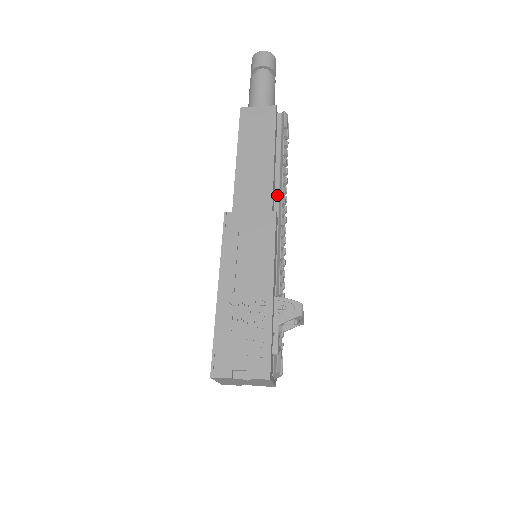
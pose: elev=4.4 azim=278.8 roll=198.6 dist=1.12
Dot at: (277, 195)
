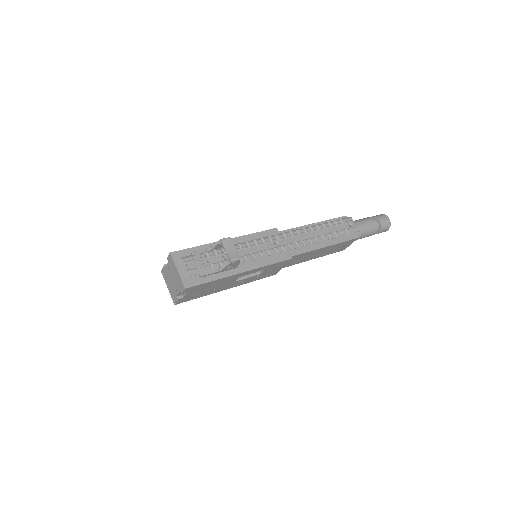
Dot at: occluded
